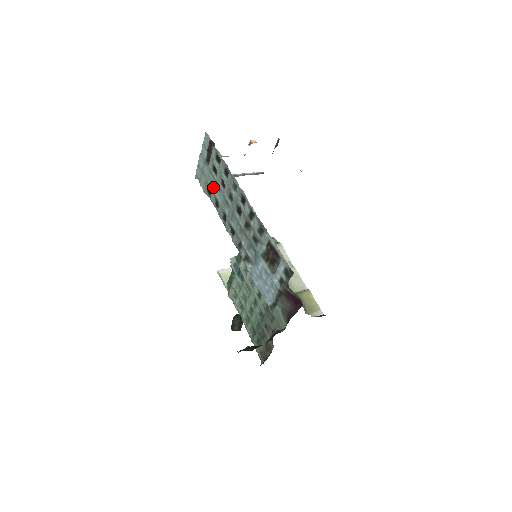
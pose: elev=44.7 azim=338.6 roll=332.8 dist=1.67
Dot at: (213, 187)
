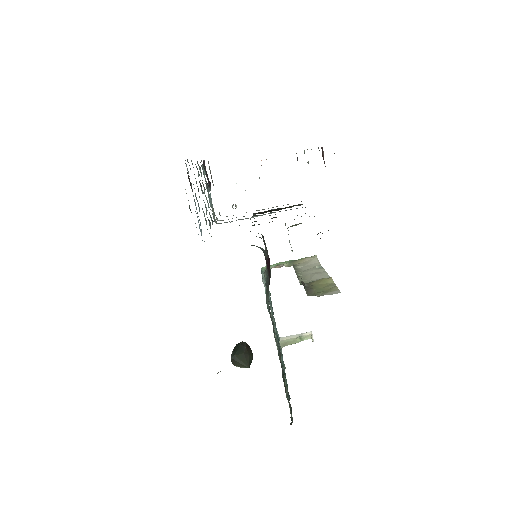
Dot at: occluded
